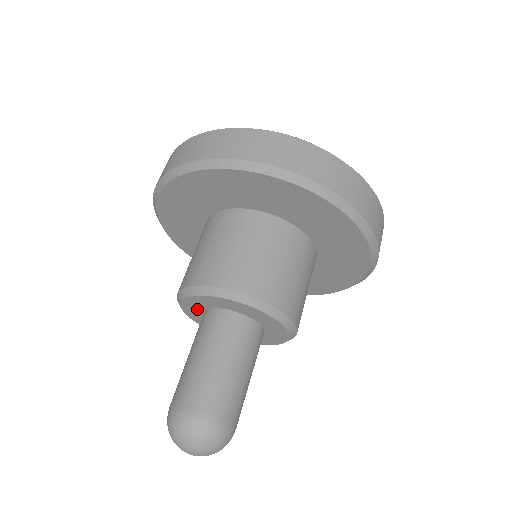
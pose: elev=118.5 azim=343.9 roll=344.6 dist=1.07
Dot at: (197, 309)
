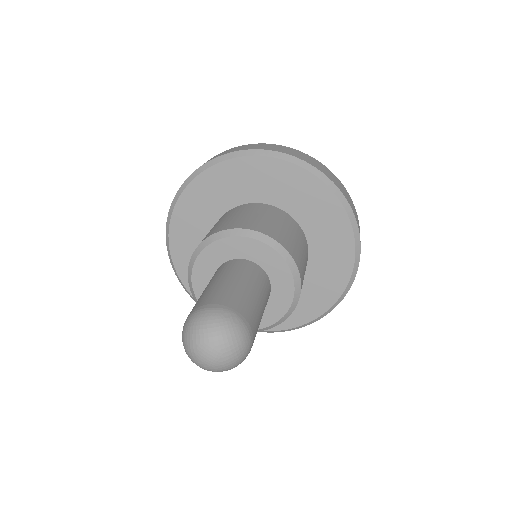
Dot at: occluded
